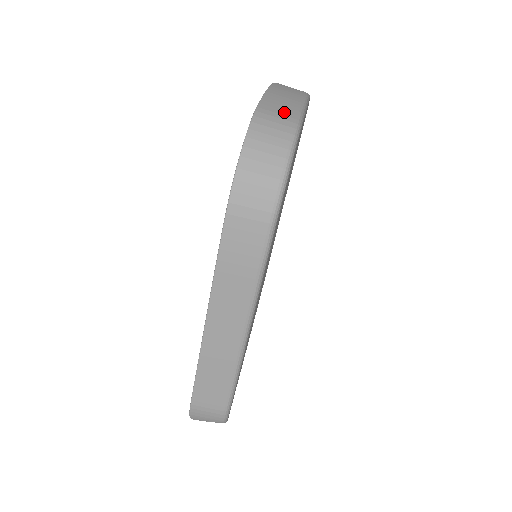
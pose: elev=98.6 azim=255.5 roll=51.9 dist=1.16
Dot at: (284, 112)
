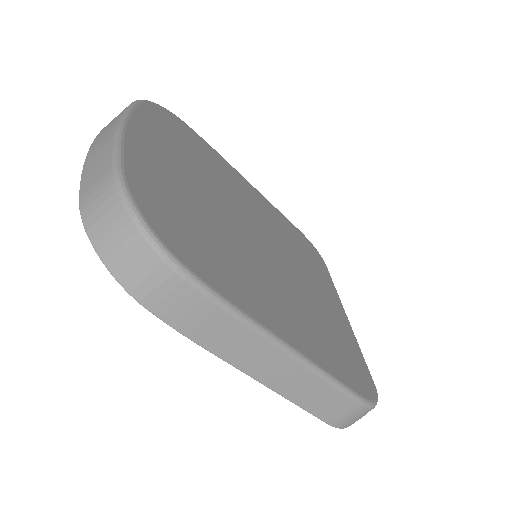
Dot at: (100, 175)
